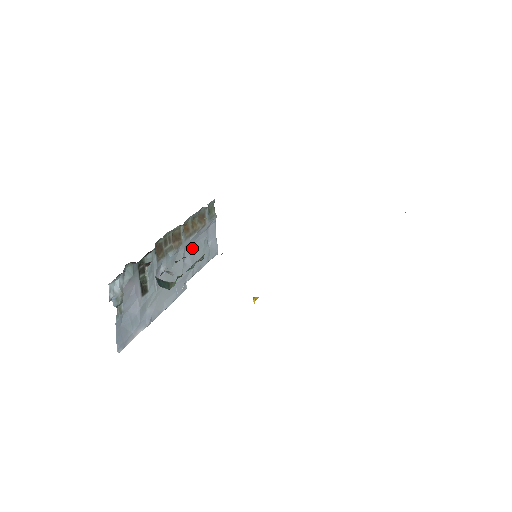
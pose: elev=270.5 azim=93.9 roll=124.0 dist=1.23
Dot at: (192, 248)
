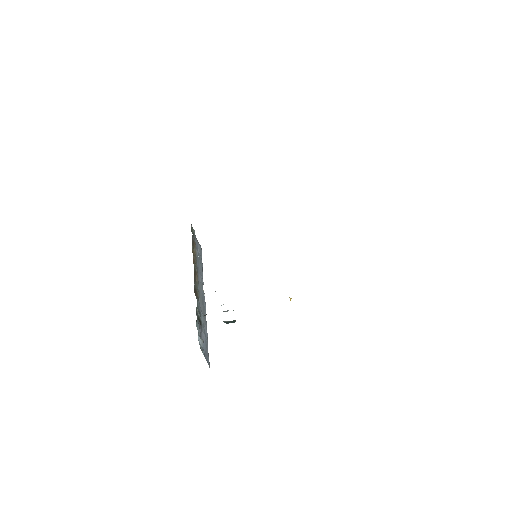
Dot at: occluded
